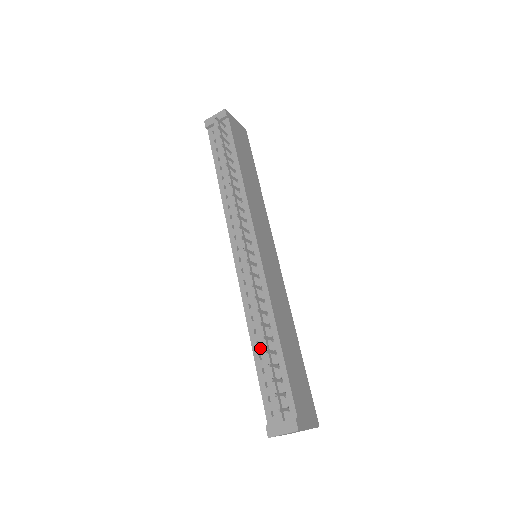
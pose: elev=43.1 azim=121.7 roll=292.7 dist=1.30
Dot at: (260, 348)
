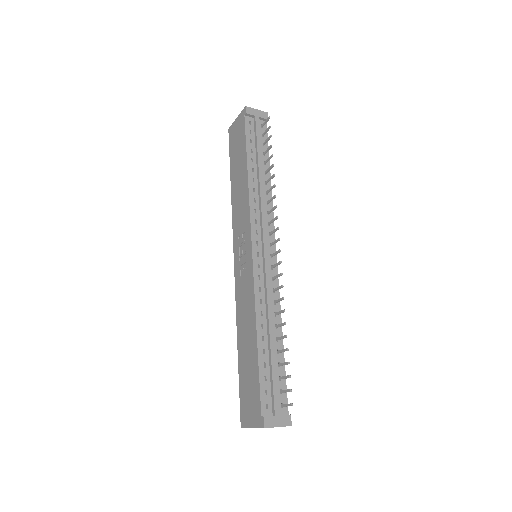
Dot at: (265, 343)
